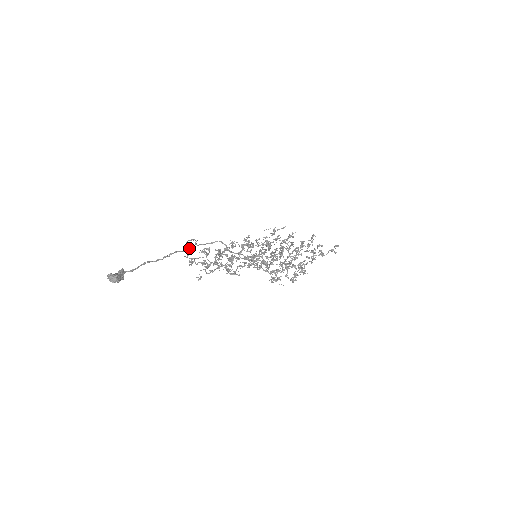
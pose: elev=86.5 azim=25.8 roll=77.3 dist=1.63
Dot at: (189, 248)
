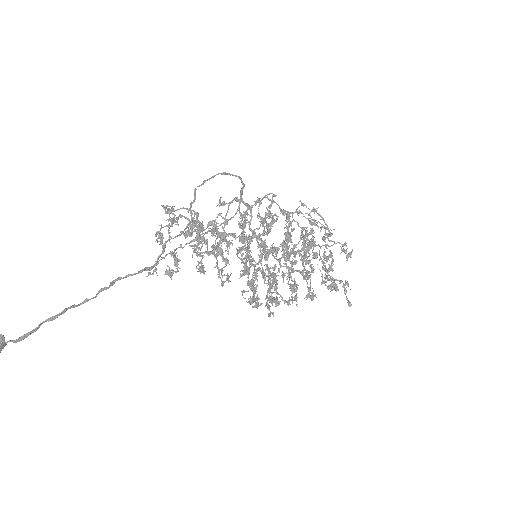
Dot at: (171, 222)
